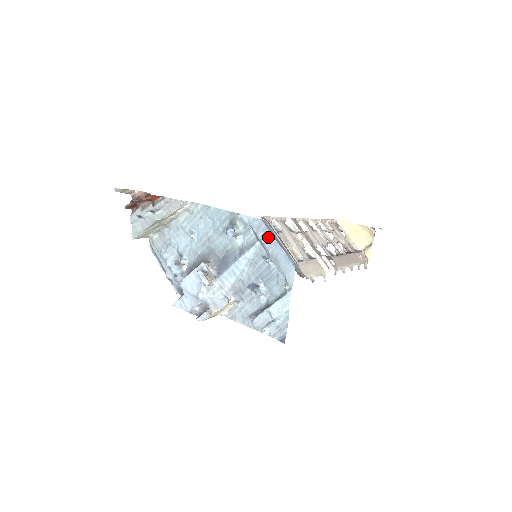
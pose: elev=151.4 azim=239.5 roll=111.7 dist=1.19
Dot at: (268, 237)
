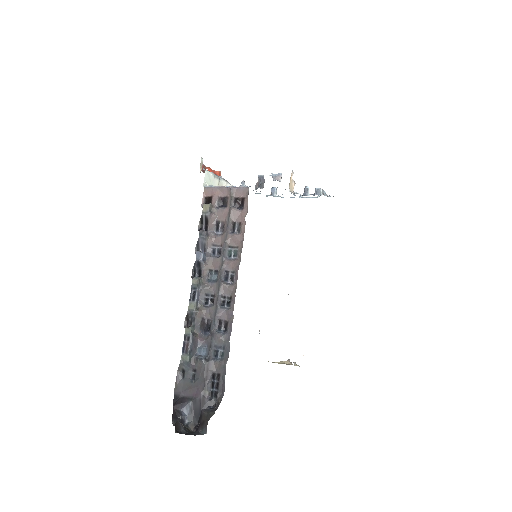
Dot at: occluded
